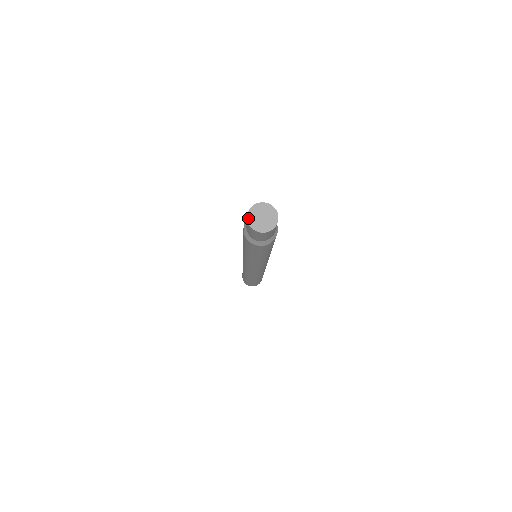
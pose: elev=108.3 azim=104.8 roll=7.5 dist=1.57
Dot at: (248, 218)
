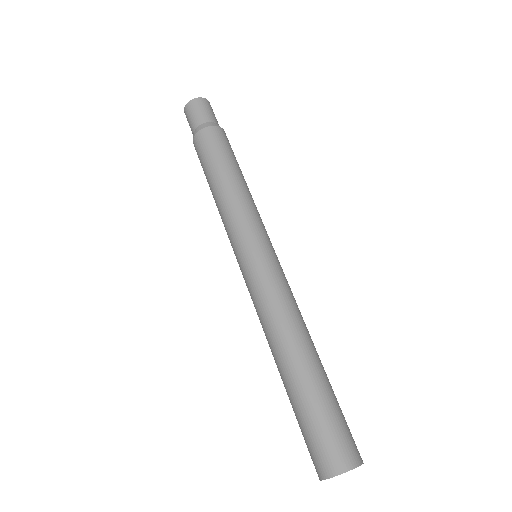
Dot at: (185, 110)
